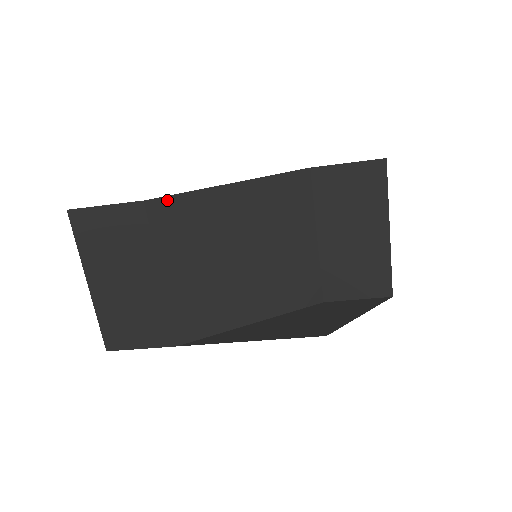
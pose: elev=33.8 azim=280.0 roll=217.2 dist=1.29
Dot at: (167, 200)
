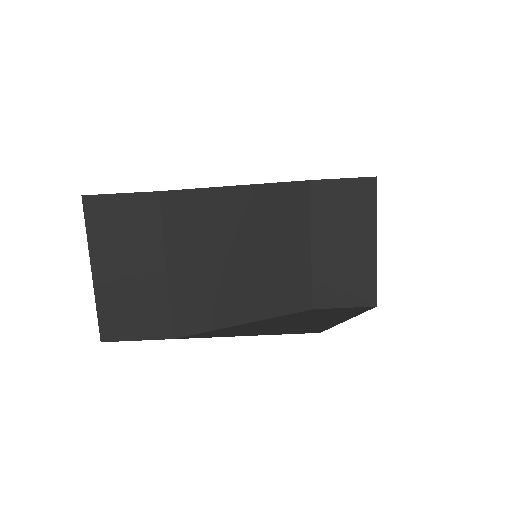
Dot at: (180, 194)
